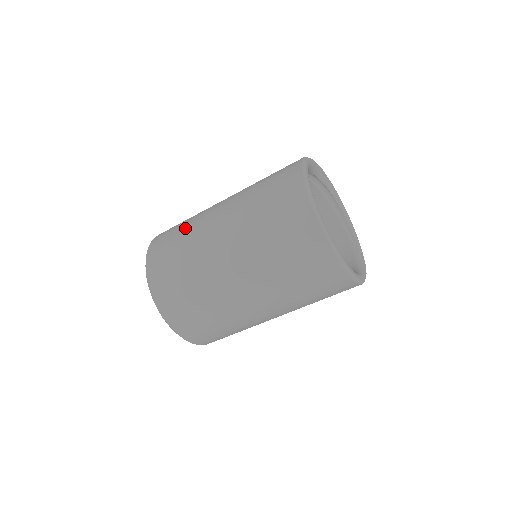
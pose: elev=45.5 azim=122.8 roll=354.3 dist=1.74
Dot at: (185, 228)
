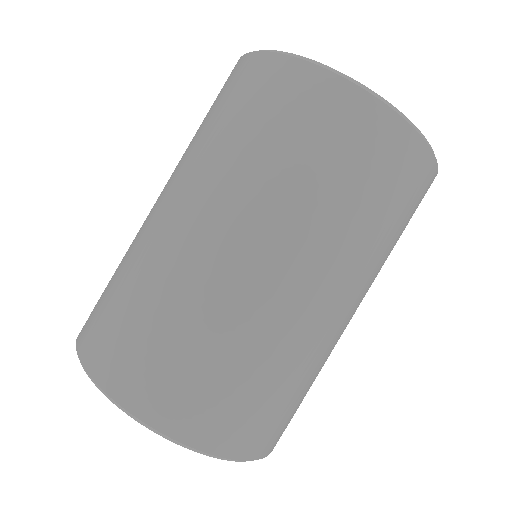
Dot at: occluded
